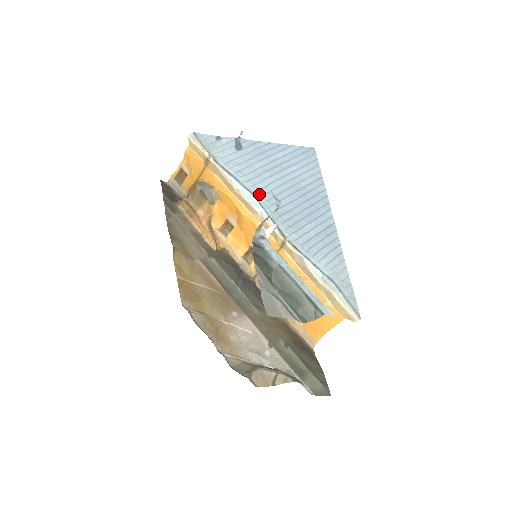
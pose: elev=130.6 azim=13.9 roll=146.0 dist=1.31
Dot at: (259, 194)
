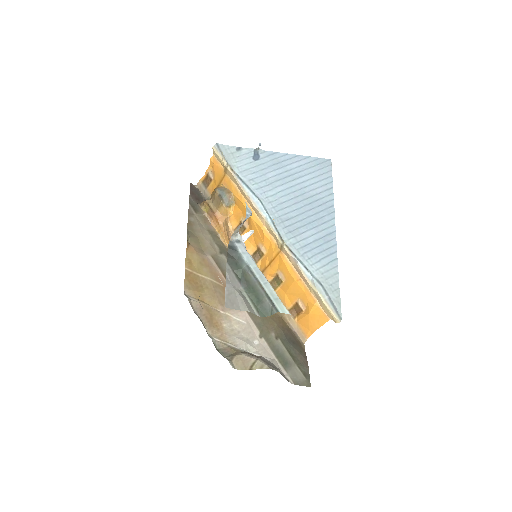
Dot at: (267, 201)
